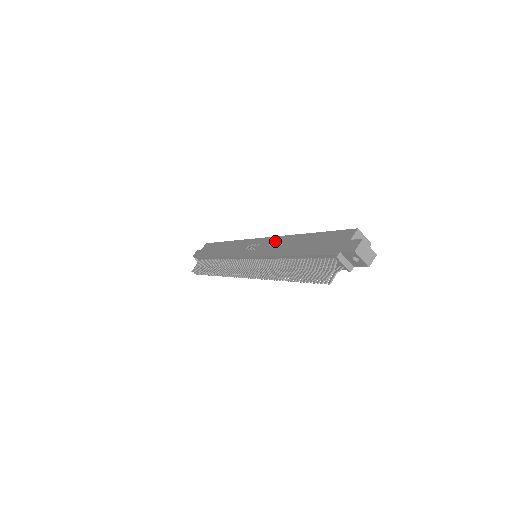
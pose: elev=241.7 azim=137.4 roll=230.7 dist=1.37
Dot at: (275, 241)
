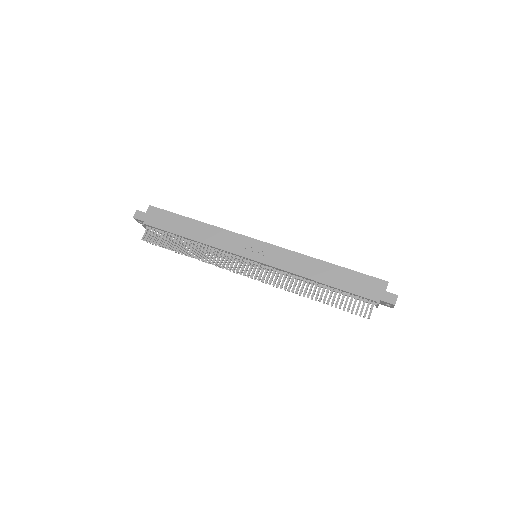
Dot at: (290, 256)
